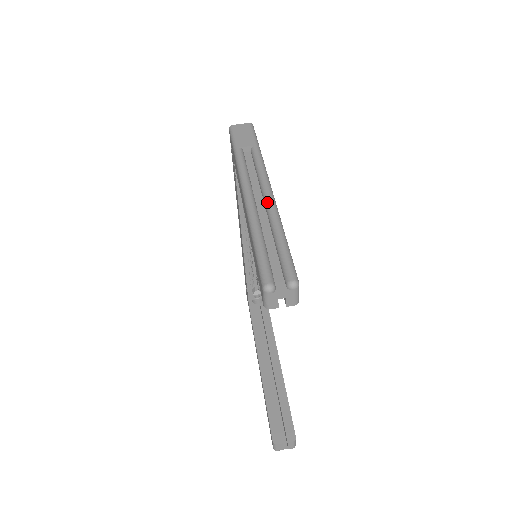
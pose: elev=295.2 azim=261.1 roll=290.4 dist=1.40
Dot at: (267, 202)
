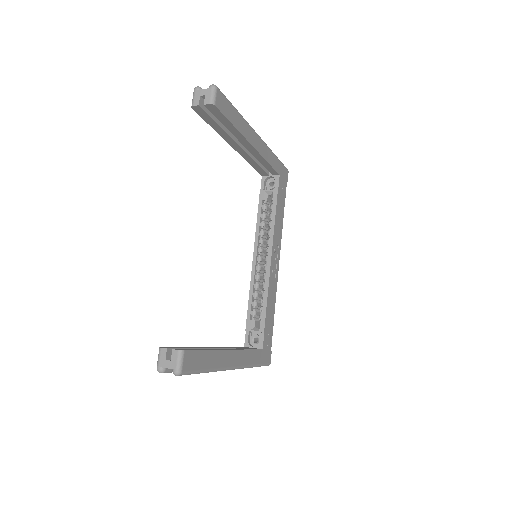
Dot at: occluded
